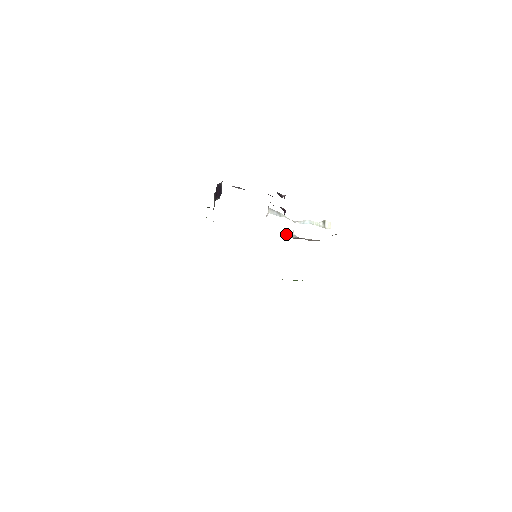
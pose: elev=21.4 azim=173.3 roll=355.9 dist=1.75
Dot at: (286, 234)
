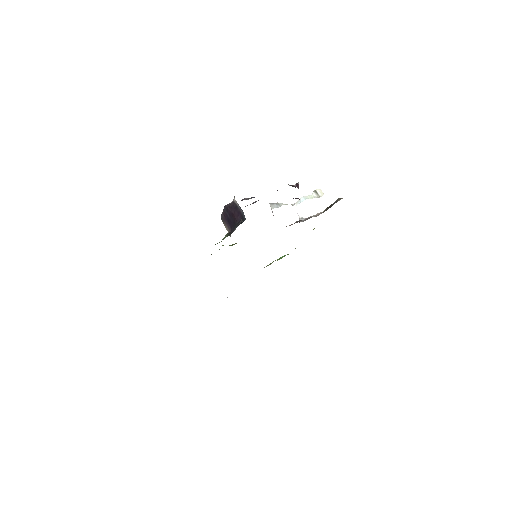
Dot at: (297, 221)
